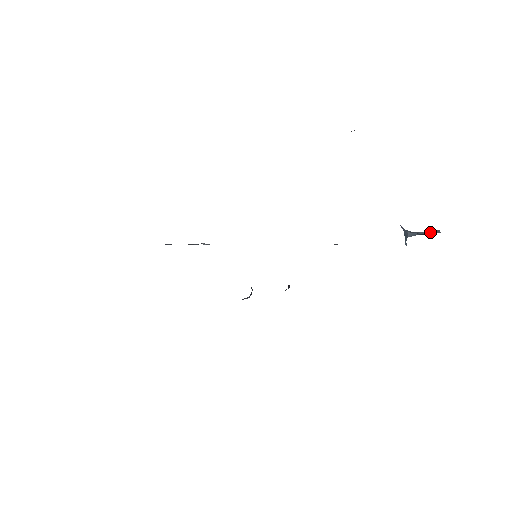
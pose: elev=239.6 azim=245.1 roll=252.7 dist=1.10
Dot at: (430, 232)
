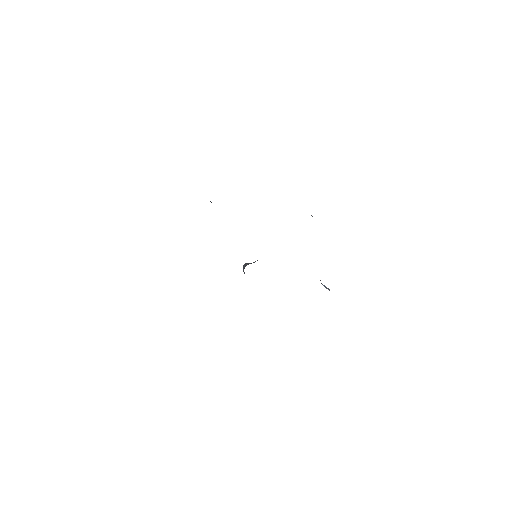
Dot at: (327, 288)
